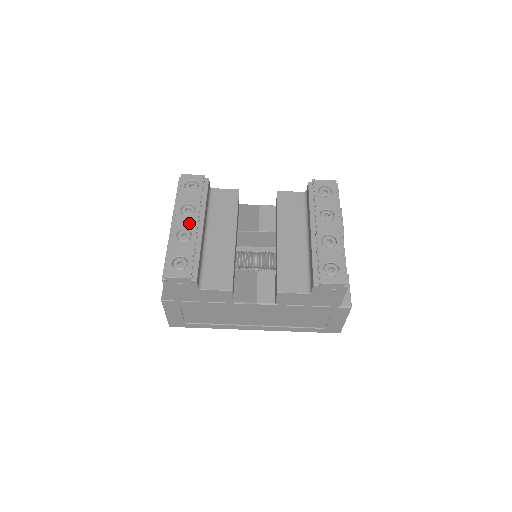
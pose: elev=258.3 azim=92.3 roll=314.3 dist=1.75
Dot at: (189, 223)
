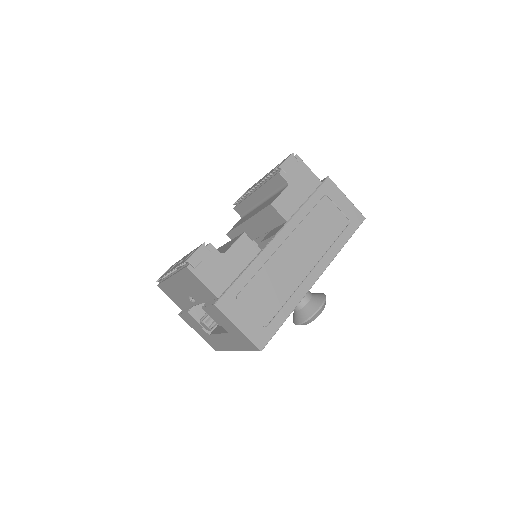
Dot at: occluded
